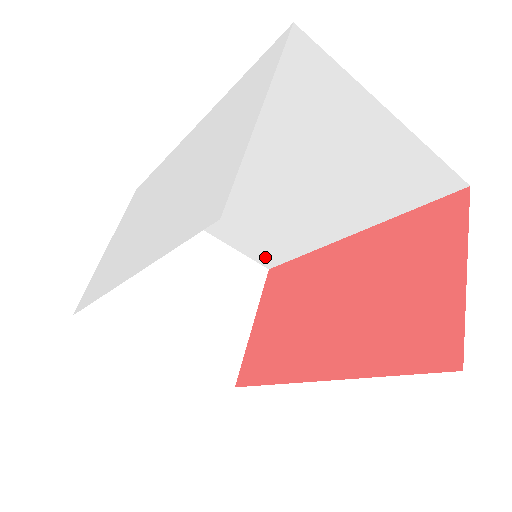
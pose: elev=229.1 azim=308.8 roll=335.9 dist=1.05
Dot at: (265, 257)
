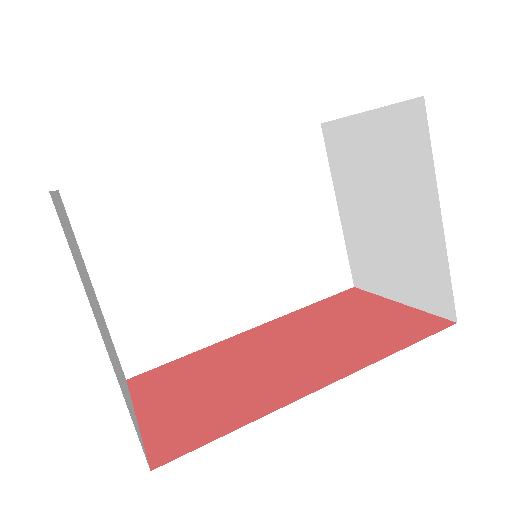
Dot at: (139, 352)
